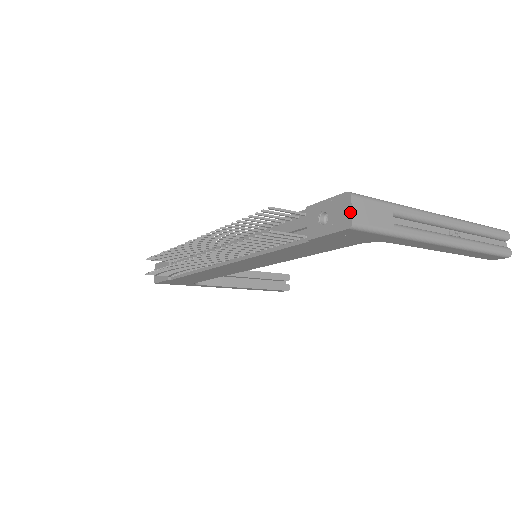
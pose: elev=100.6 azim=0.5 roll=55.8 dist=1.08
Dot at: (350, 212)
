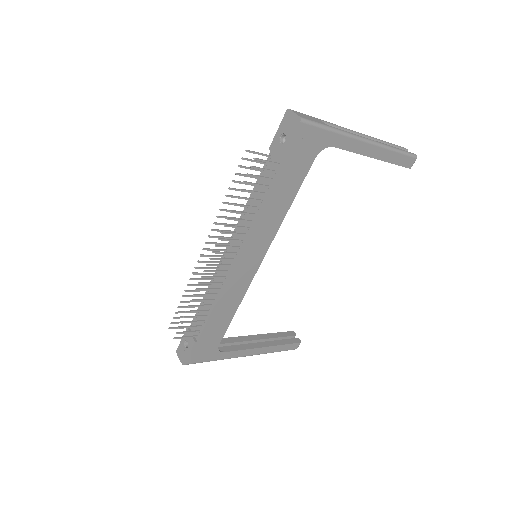
Dot at: (295, 115)
